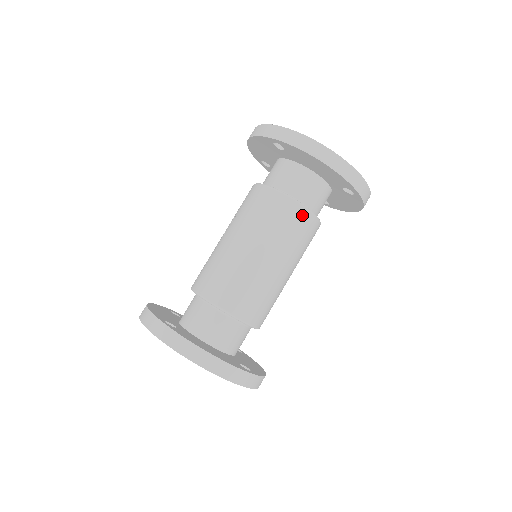
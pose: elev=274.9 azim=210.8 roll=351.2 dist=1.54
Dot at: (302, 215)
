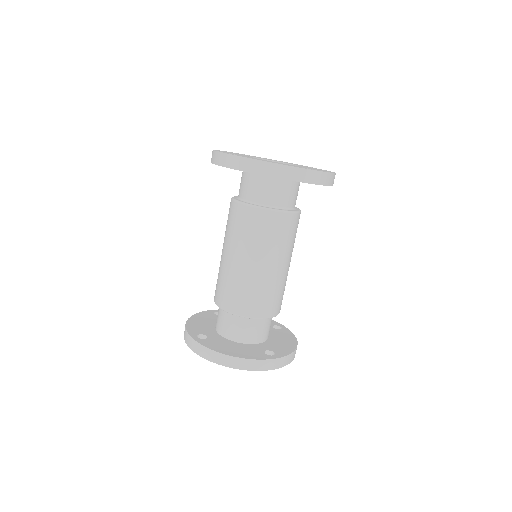
Dot at: (272, 218)
